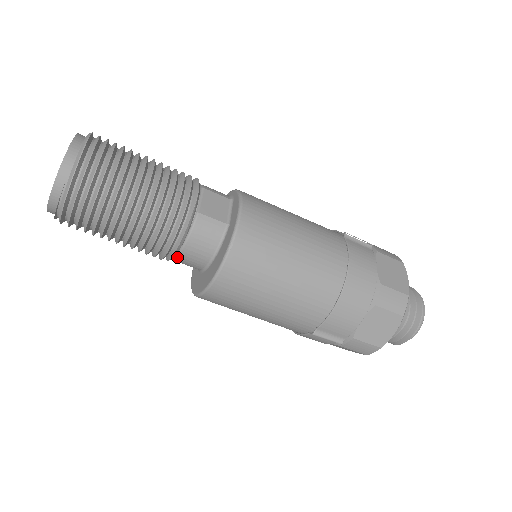
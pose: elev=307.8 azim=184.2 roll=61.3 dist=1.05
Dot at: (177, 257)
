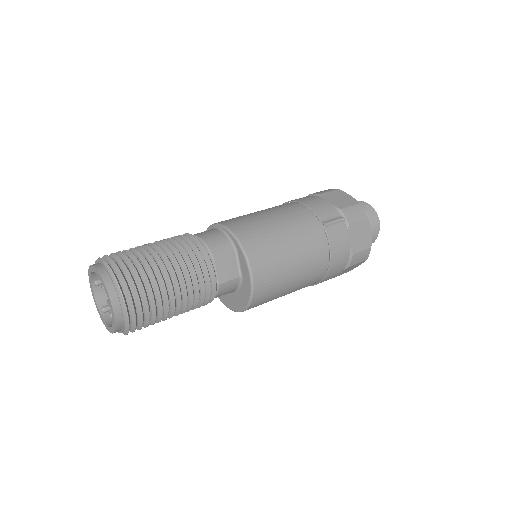
Dot at: occluded
